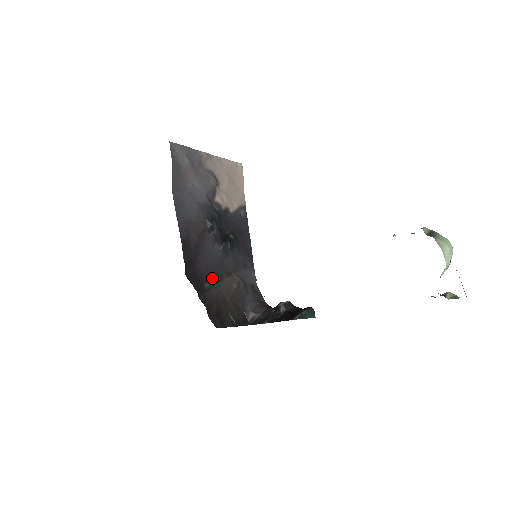
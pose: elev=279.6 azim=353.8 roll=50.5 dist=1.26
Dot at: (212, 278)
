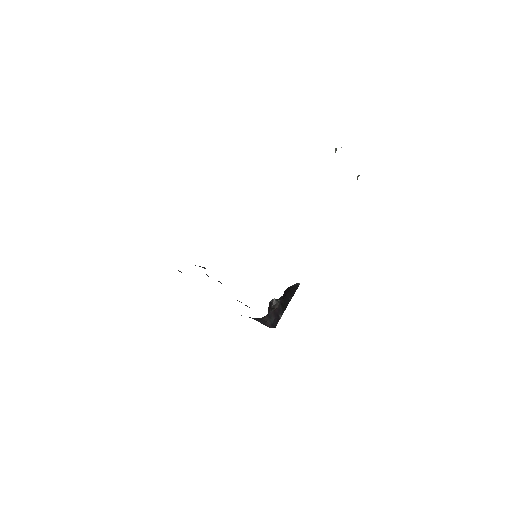
Dot at: occluded
